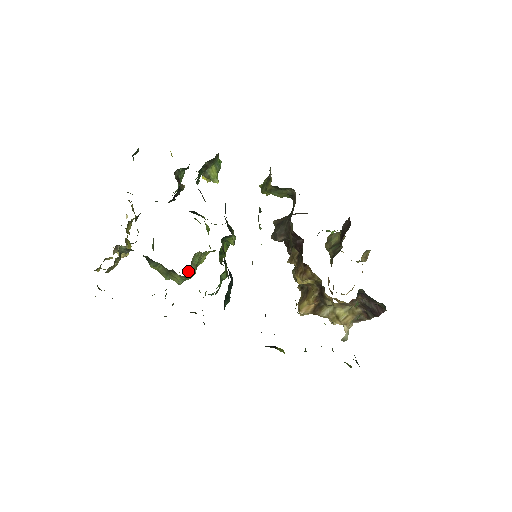
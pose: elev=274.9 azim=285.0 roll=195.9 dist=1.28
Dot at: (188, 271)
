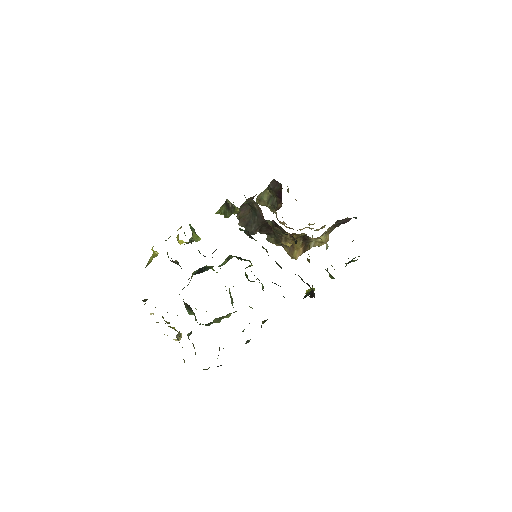
Dot at: (232, 305)
